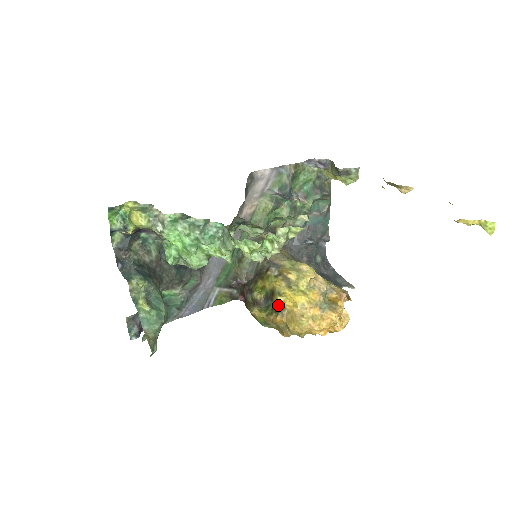
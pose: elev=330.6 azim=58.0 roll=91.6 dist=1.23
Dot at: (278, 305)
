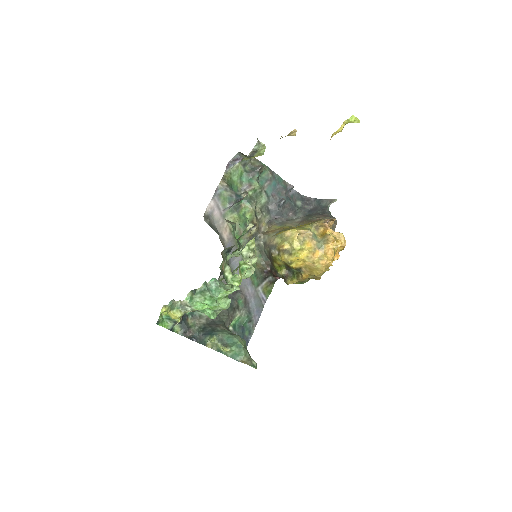
Dot at: (296, 269)
